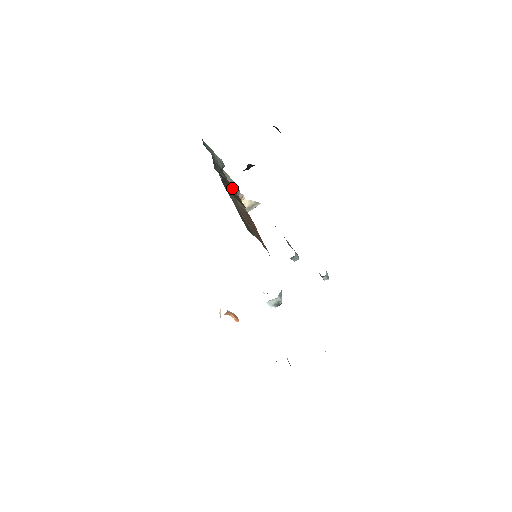
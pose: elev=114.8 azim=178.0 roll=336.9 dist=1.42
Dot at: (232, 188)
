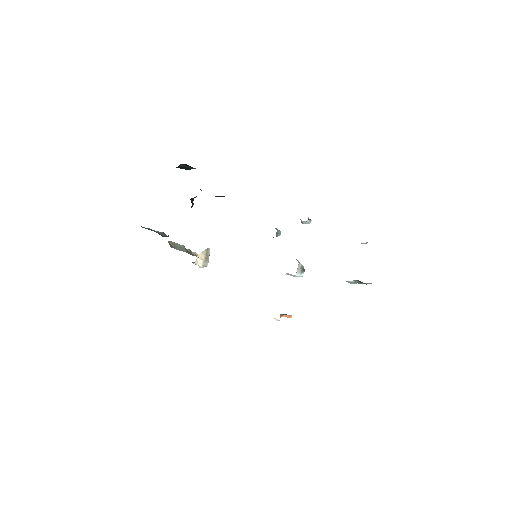
Dot at: occluded
